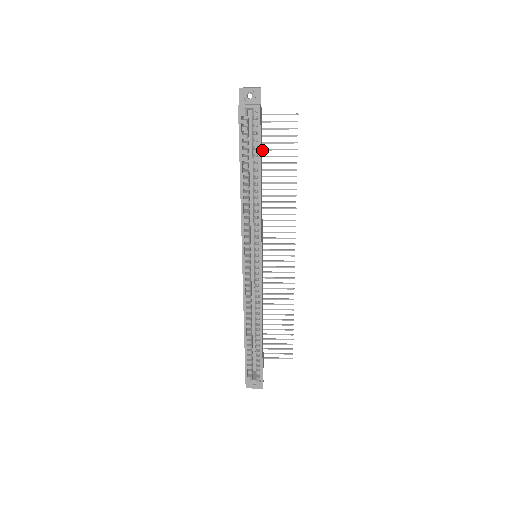
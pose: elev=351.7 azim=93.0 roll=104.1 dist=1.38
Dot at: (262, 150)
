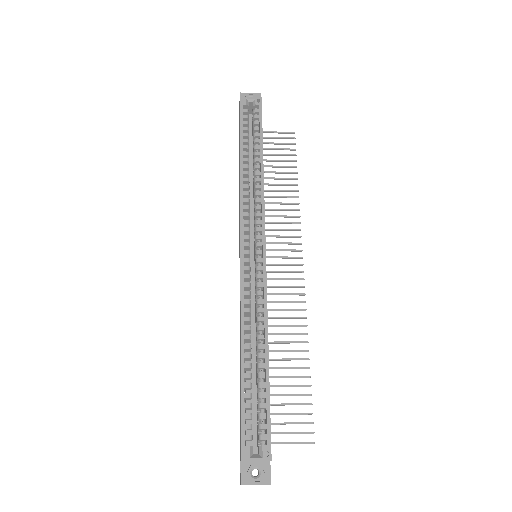
Dot at: occluded
